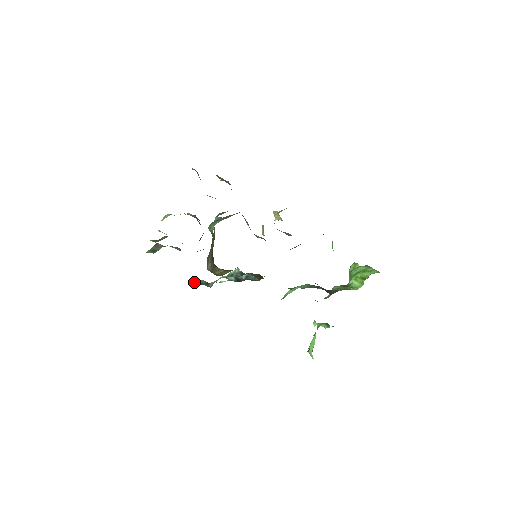
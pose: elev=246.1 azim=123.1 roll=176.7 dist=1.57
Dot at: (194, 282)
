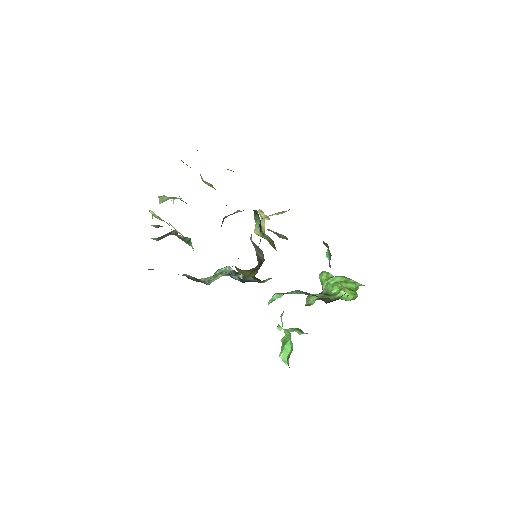
Dot at: (187, 277)
